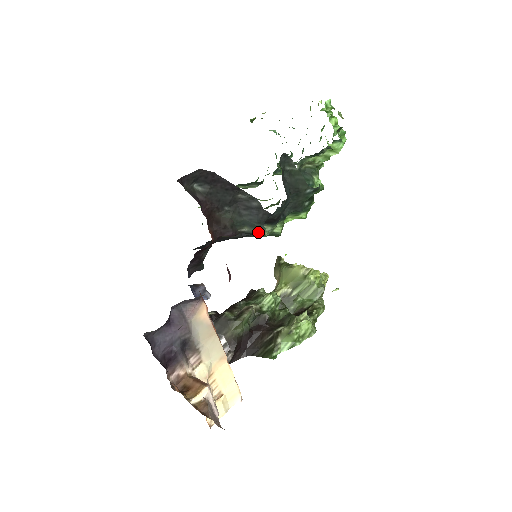
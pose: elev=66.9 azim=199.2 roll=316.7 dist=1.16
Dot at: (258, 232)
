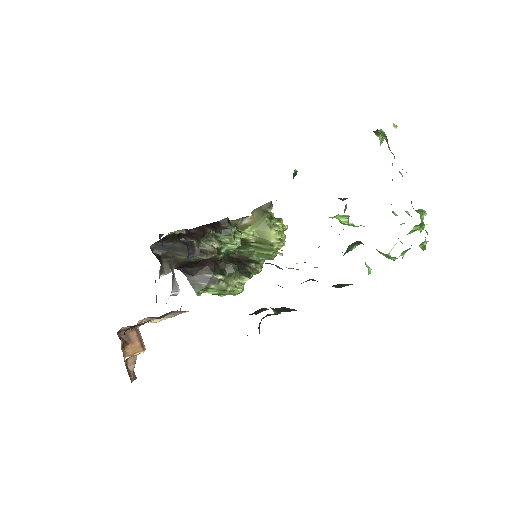
Dot at: (274, 312)
